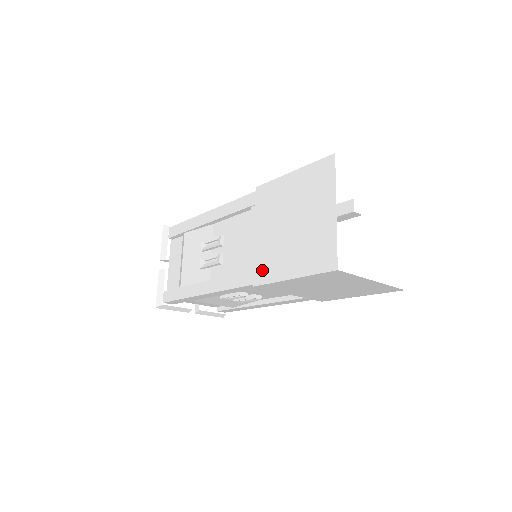
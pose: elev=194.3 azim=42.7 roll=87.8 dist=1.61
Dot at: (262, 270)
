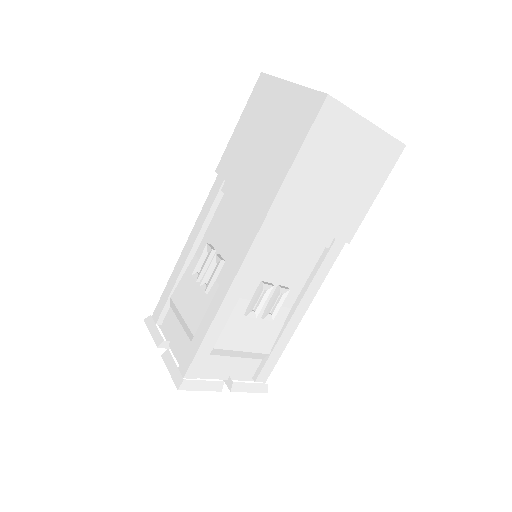
Dot at: (265, 193)
